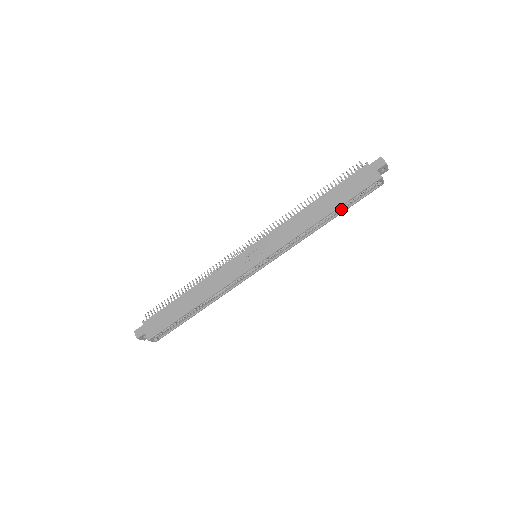
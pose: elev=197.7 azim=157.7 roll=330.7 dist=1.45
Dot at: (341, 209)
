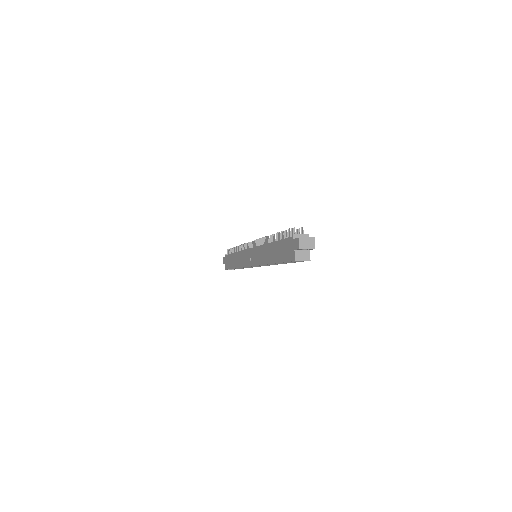
Dot at: occluded
